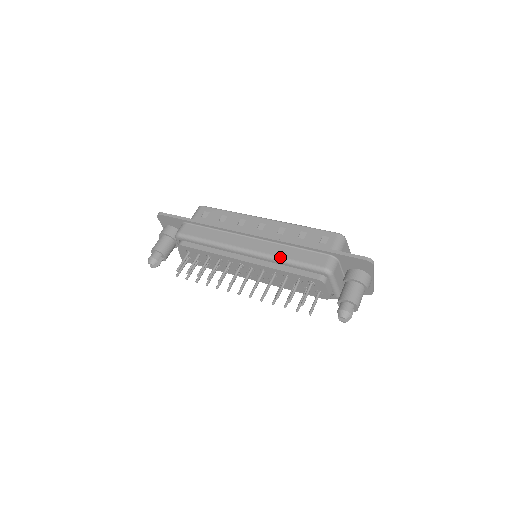
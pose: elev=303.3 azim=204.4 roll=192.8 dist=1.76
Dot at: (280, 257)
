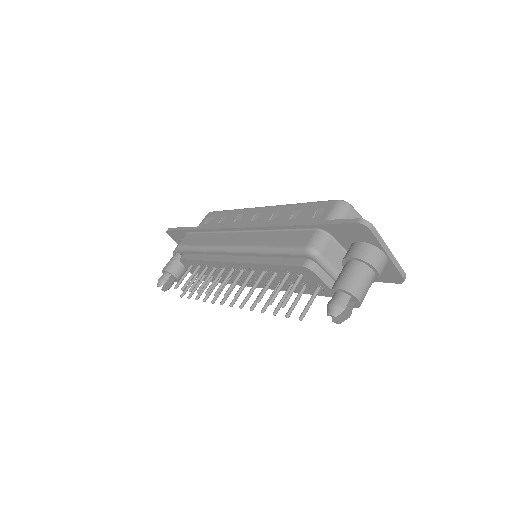
Dot at: (260, 246)
